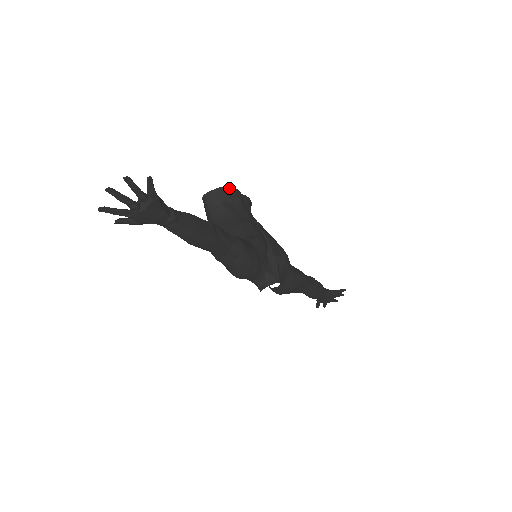
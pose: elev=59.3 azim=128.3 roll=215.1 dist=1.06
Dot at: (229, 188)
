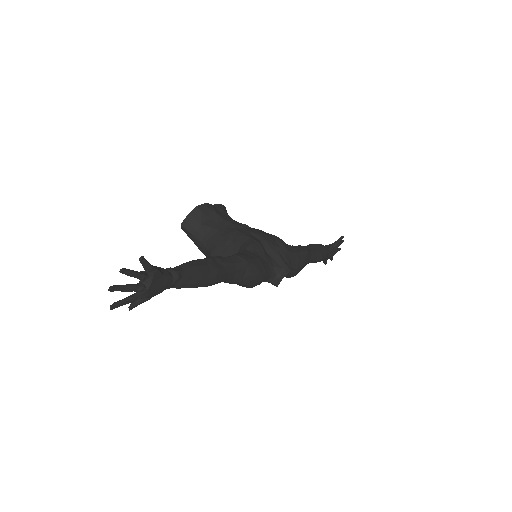
Dot at: (200, 207)
